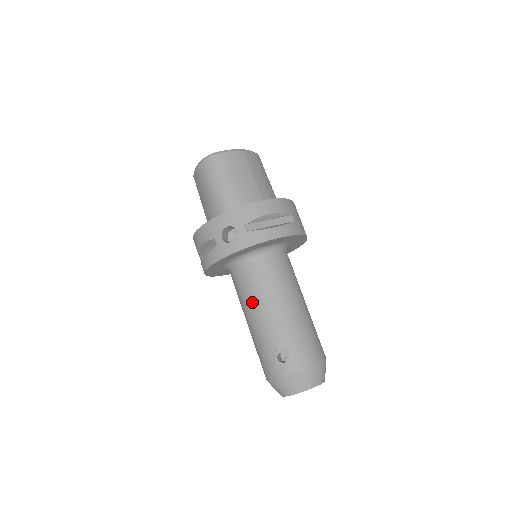
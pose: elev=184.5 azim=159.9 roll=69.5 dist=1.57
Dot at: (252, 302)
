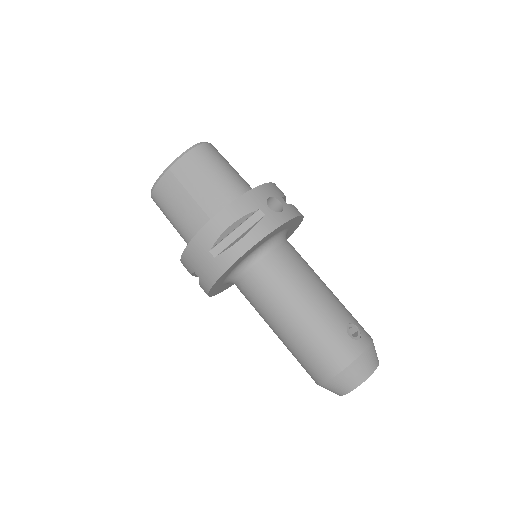
Dot at: (301, 283)
